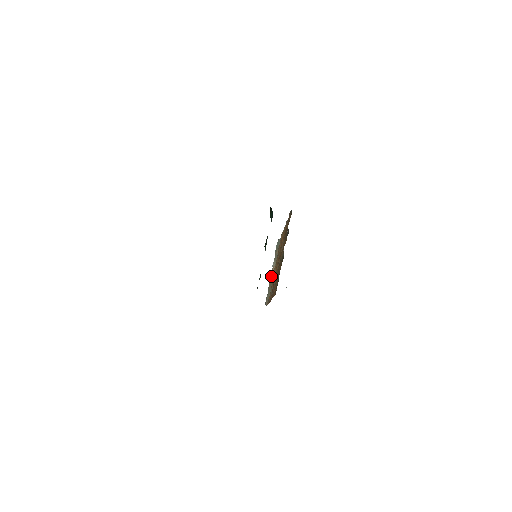
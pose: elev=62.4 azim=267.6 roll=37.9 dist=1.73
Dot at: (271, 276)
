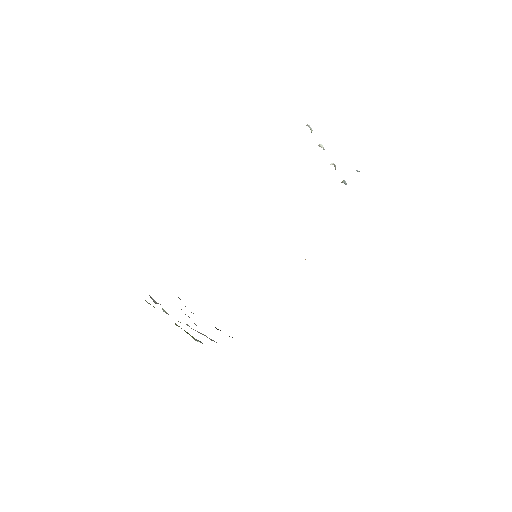
Dot at: occluded
